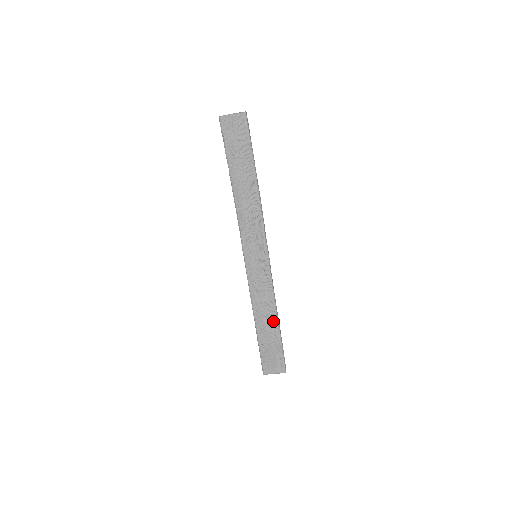
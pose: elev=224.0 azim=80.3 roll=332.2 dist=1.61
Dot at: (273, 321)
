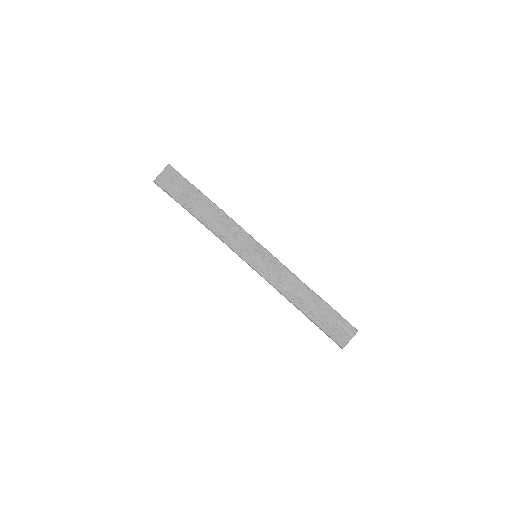
Dot at: (311, 296)
